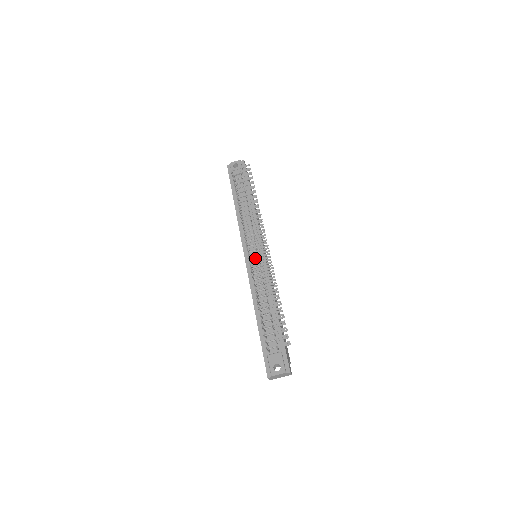
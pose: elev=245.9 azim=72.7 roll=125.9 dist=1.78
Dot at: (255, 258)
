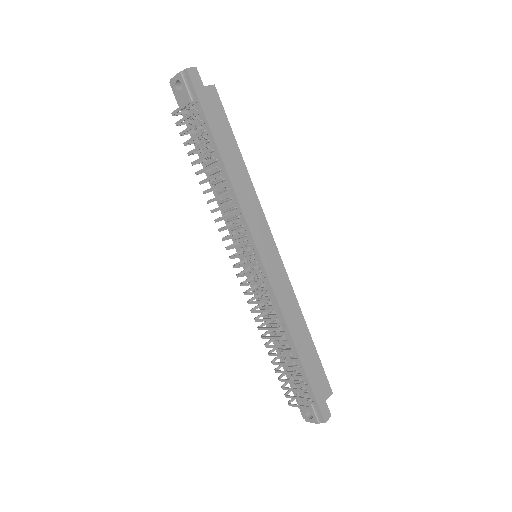
Dot at: (245, 285)
